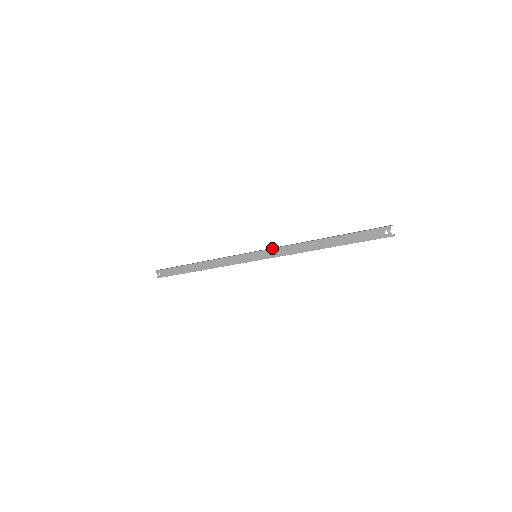
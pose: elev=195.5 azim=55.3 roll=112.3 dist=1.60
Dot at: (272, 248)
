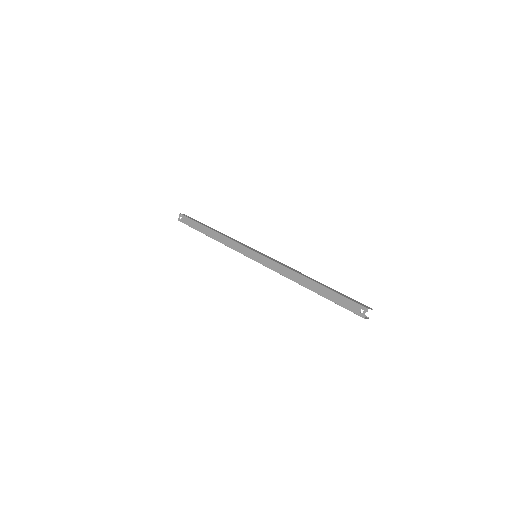
Dot at: (270, 259)
